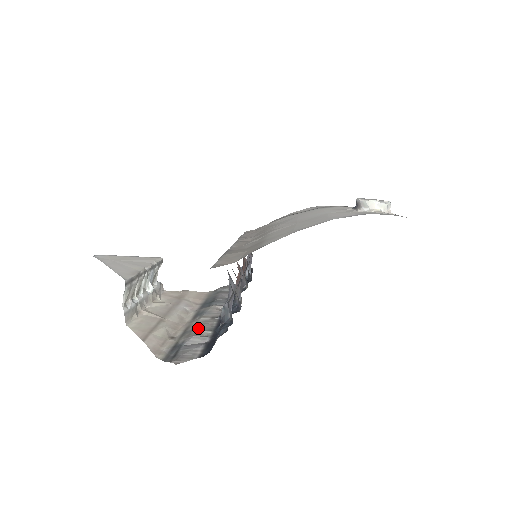
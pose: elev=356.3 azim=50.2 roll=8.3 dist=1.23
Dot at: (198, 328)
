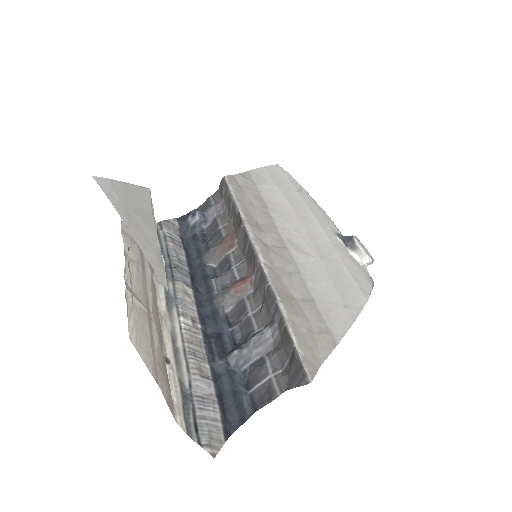
Dot at: (192, 350)
